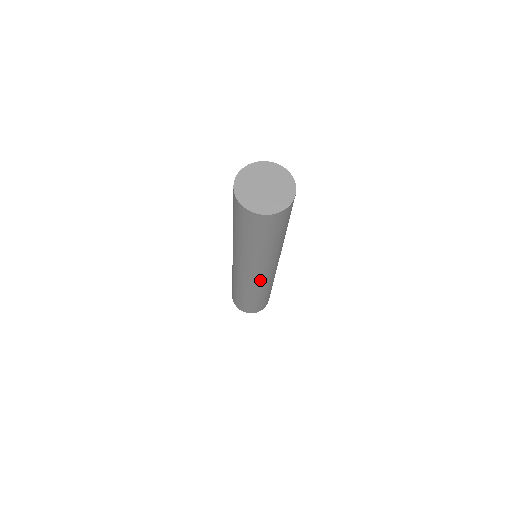
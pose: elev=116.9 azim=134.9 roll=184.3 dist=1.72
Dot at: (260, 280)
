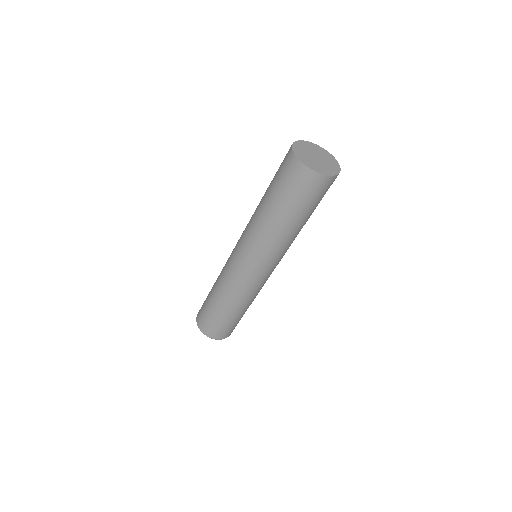
Dot at: (267, 277)
